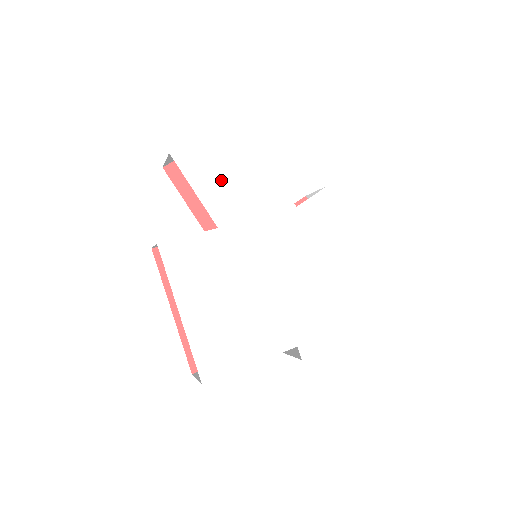
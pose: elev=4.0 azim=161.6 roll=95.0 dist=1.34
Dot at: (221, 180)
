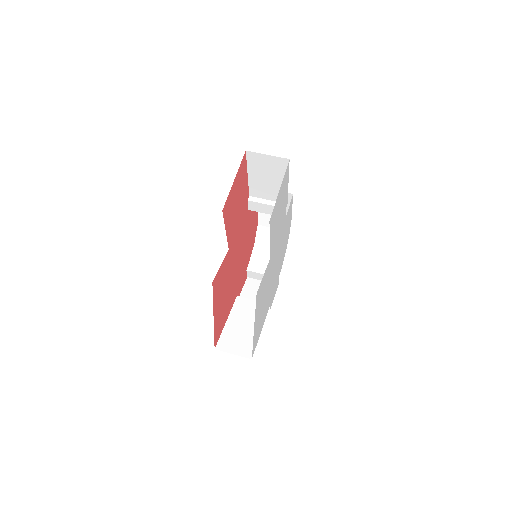
Dot at: (276, 224)
